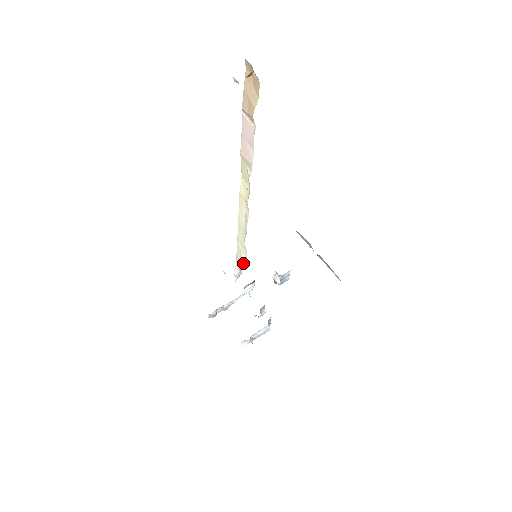
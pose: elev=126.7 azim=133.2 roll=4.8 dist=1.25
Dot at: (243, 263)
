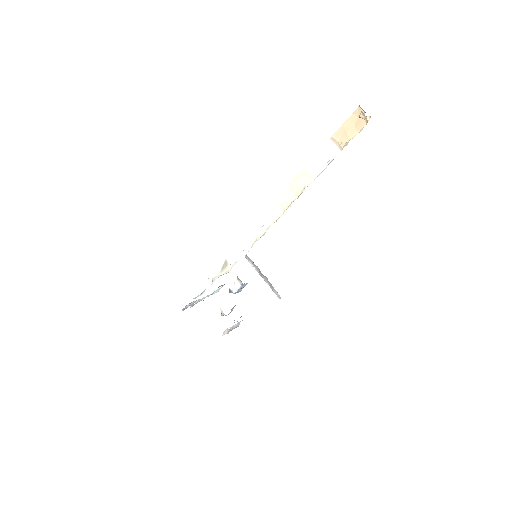
Dot at: (236, 262)
